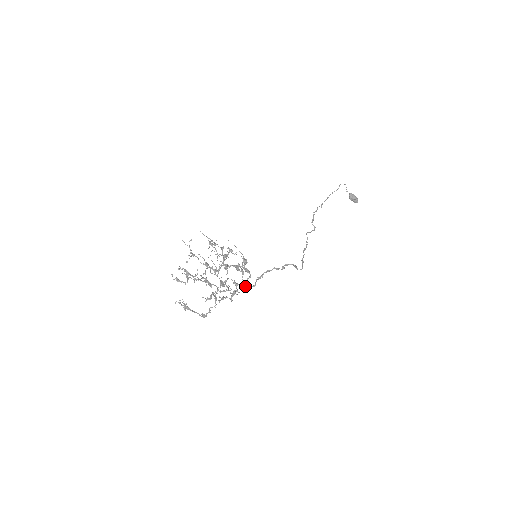
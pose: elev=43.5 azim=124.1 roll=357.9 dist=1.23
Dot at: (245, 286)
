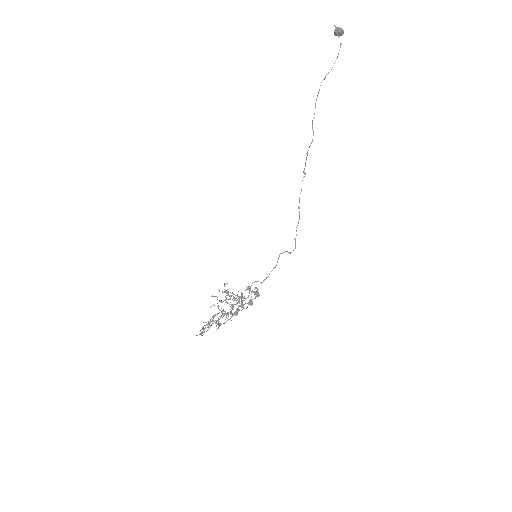
Dot at: (249, 292)
